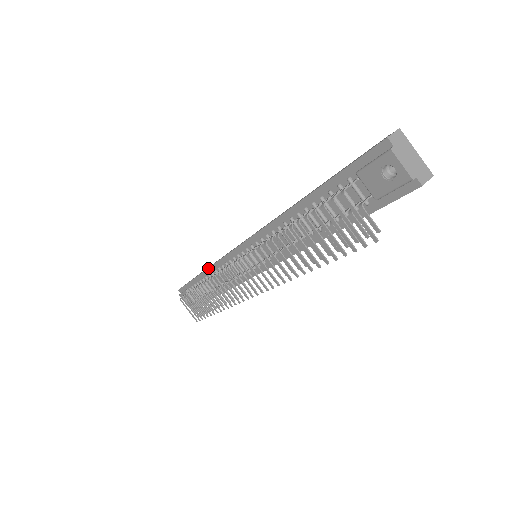
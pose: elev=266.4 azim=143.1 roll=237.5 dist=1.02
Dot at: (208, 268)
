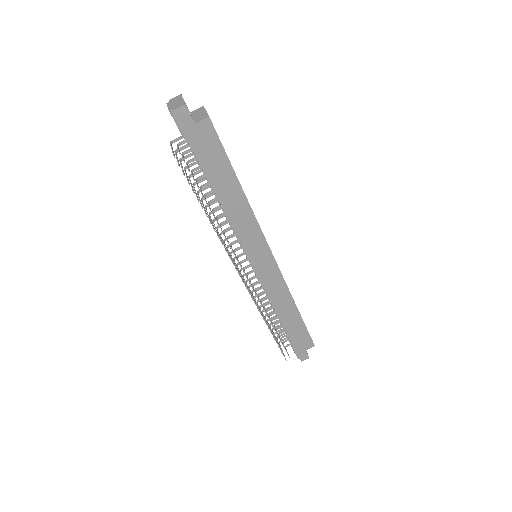
Dot at: occluded
